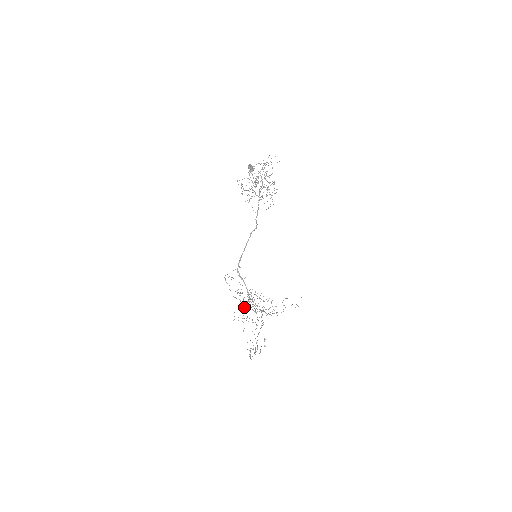
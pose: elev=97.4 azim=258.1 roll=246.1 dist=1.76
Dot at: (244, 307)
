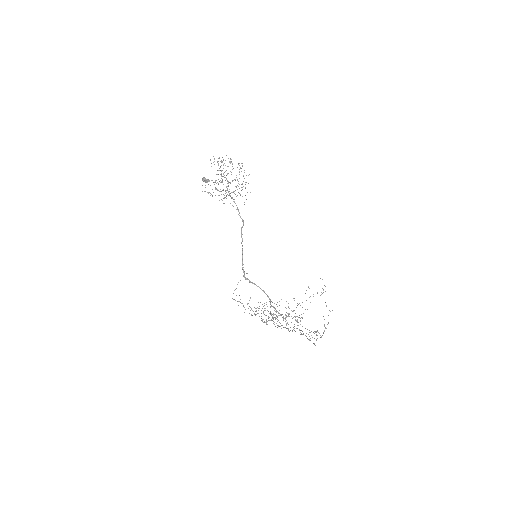
Dot at: occluded
